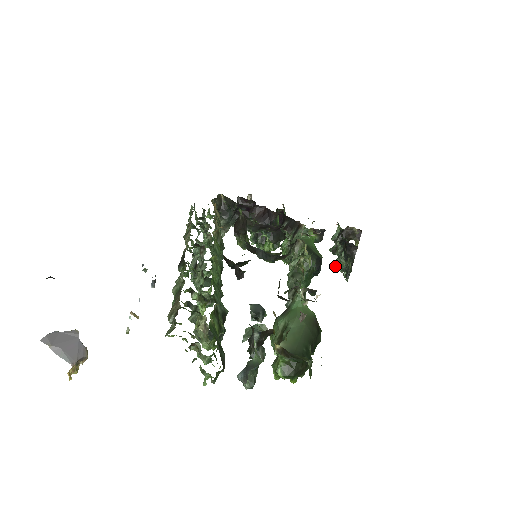
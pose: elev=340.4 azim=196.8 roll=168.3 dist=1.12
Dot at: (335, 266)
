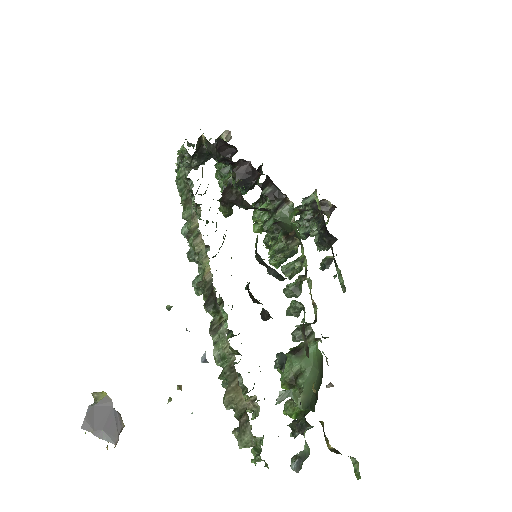
Dot at: (296, 226)
